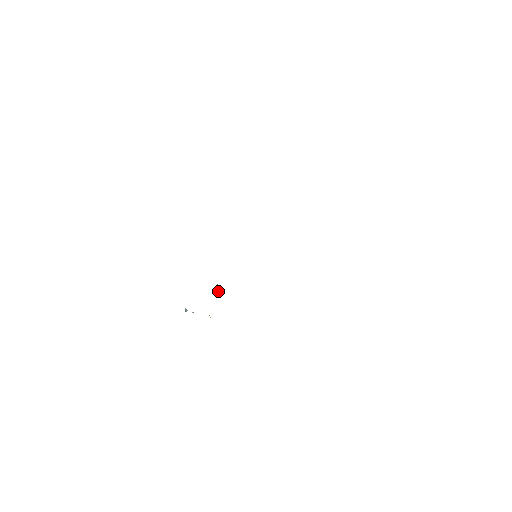
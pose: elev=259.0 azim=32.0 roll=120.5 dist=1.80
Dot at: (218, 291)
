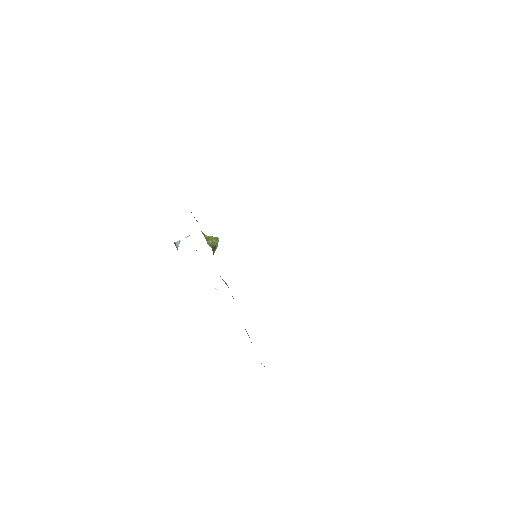
Dot at: (213, 251)
